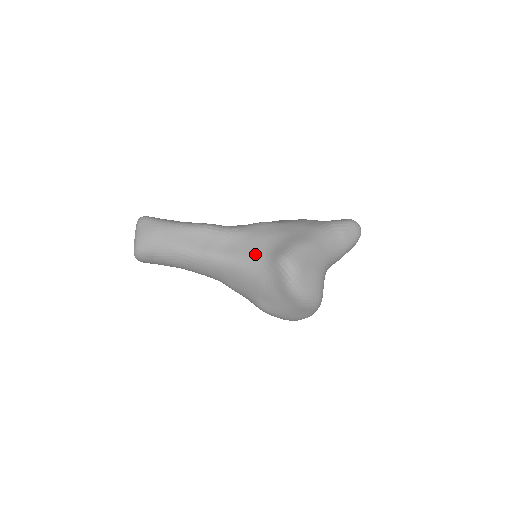
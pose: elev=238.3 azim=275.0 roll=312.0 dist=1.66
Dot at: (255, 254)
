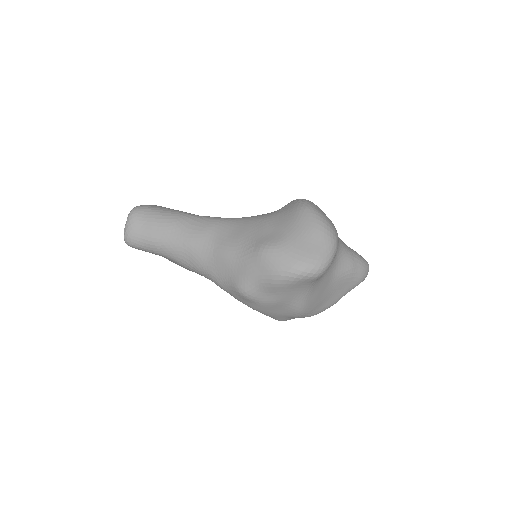
Dot at: occluded
